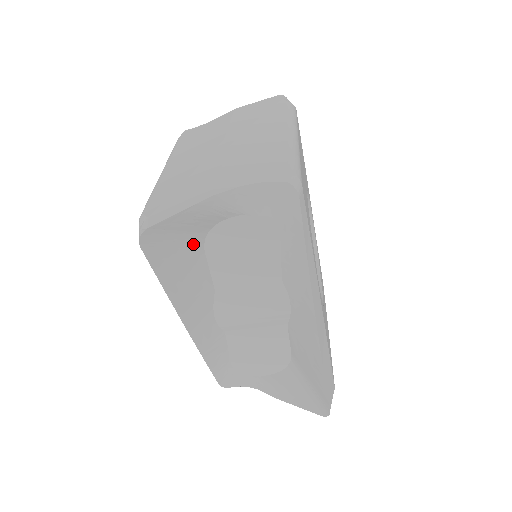
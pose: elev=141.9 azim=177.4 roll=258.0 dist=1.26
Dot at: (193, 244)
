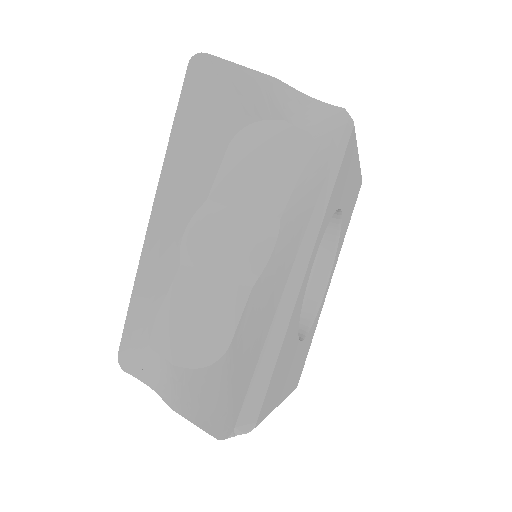
Dot at: (225, 125)
